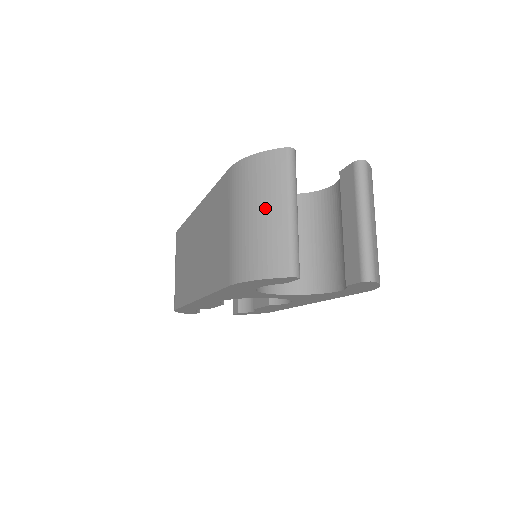
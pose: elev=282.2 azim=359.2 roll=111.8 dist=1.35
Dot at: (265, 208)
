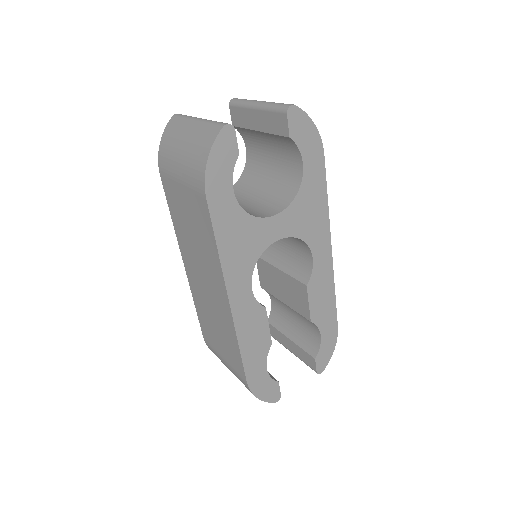
Dot at: (183, 137)
